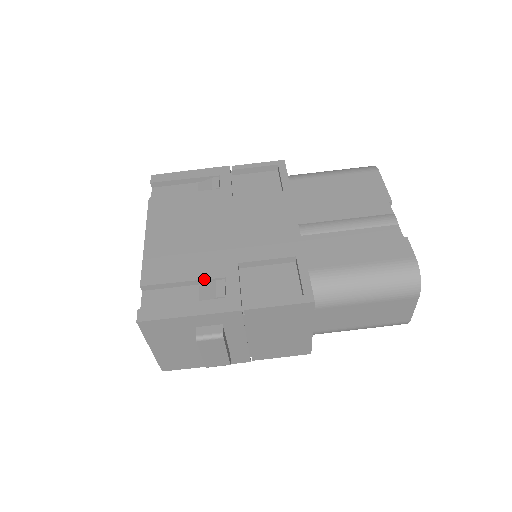
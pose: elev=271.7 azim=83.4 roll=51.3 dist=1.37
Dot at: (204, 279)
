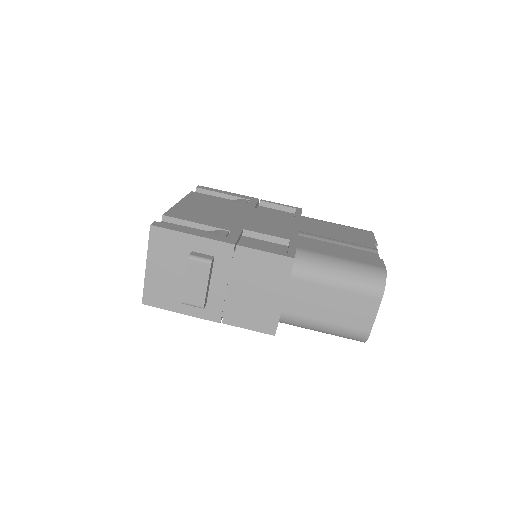
Dot at: (213, 226)
